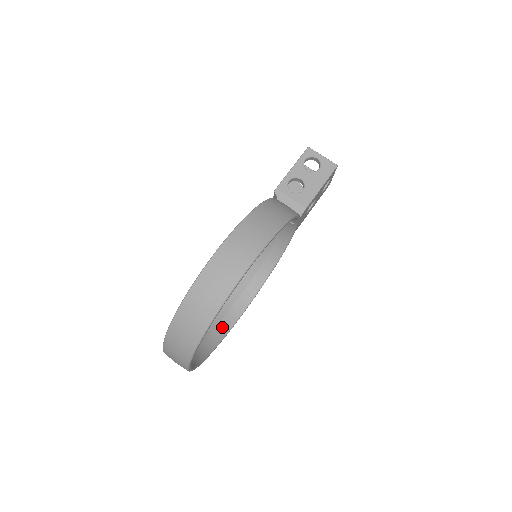
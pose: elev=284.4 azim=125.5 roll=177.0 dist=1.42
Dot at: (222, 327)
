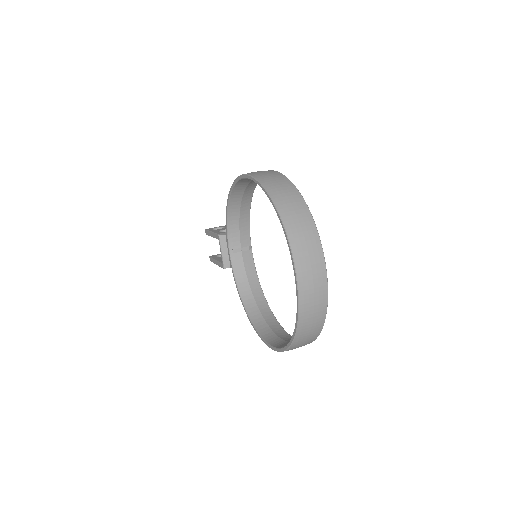
Dot at: occluded
